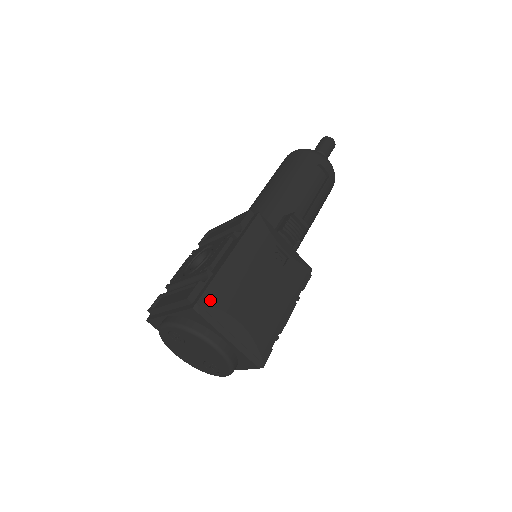
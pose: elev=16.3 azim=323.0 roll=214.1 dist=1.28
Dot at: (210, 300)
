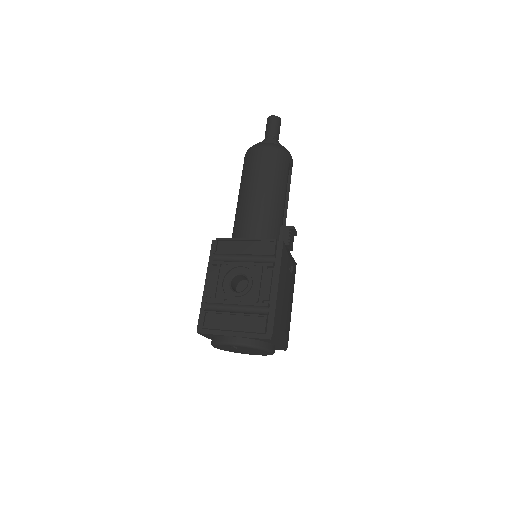
Dot at: (276, 328)
